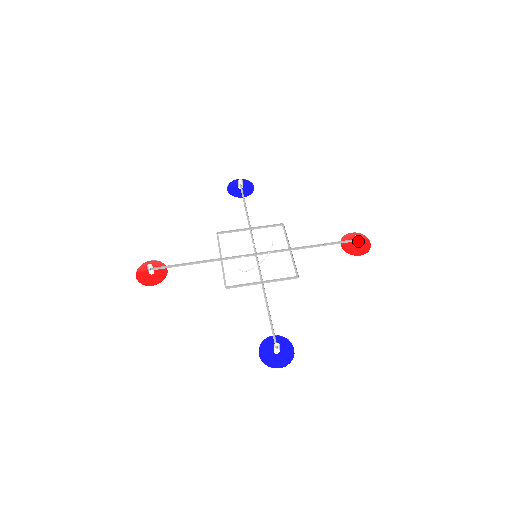
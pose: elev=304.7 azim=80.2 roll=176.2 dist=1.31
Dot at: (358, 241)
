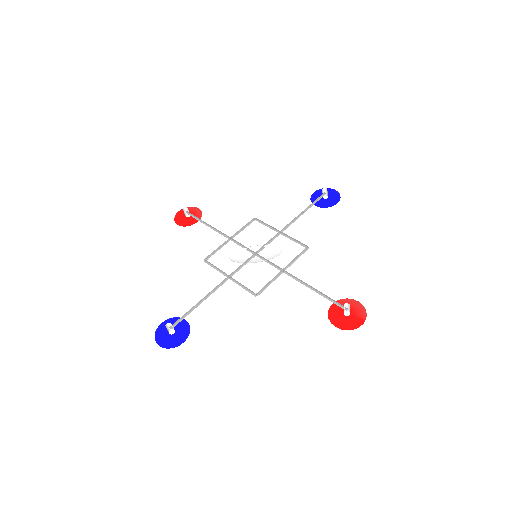
Dot at: (350, 312)
